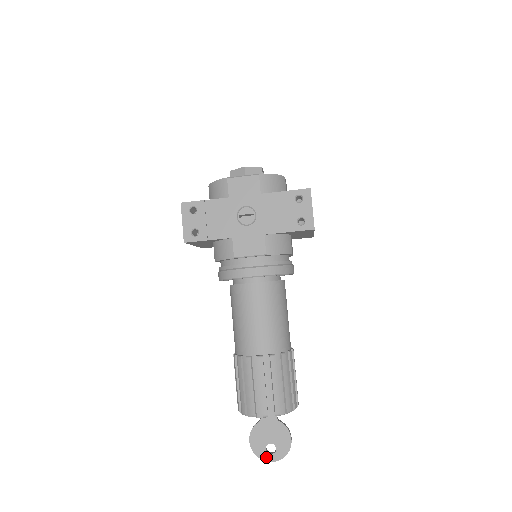
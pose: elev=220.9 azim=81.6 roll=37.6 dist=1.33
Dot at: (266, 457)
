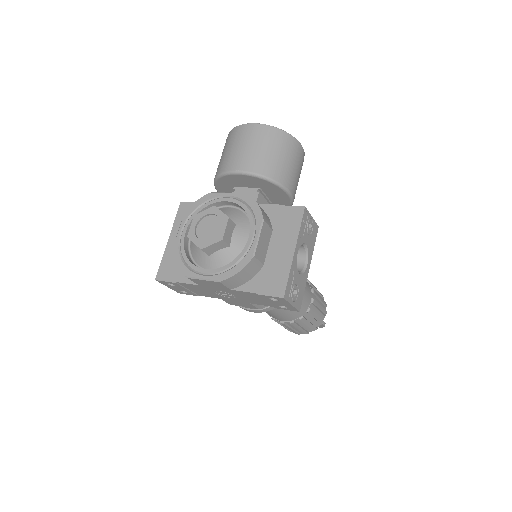
Dot at: occluded
